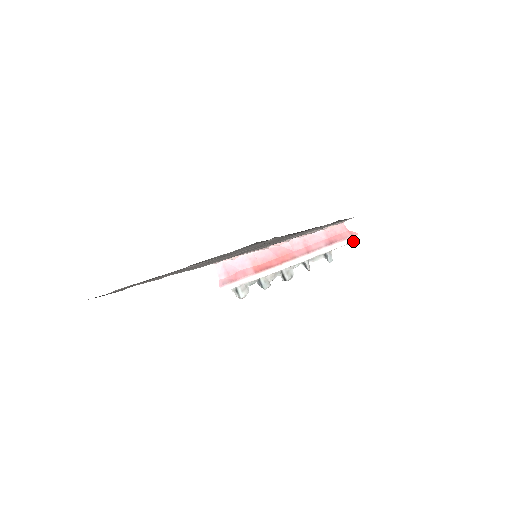
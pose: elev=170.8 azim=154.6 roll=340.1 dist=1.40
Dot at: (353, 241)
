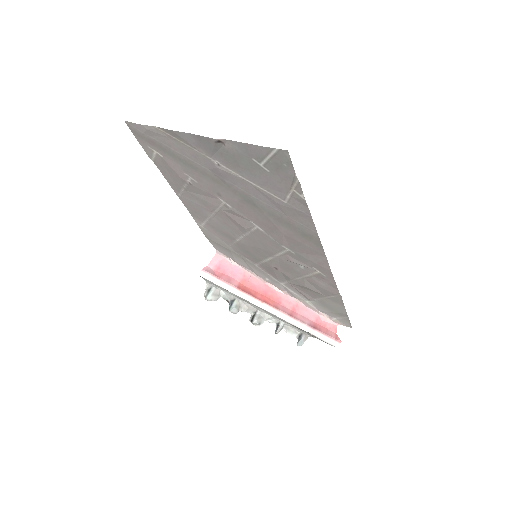
Dot at: (332, 344)
